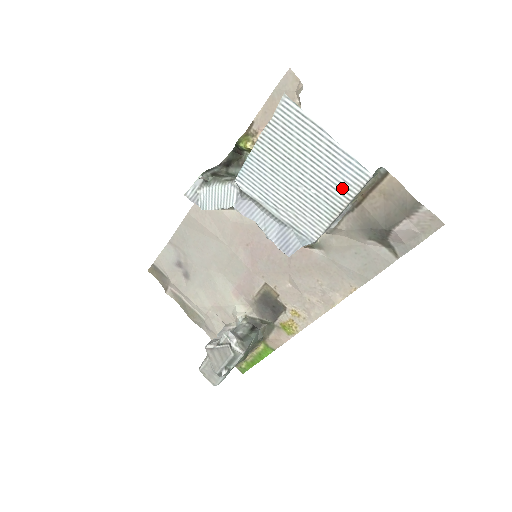
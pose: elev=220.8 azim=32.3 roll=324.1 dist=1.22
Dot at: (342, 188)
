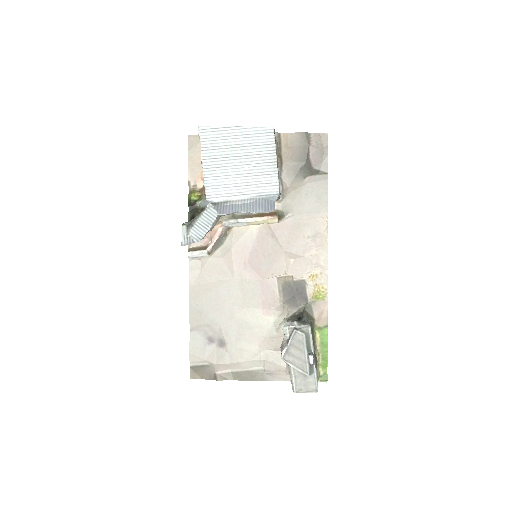
Dot at: (266, 147)
